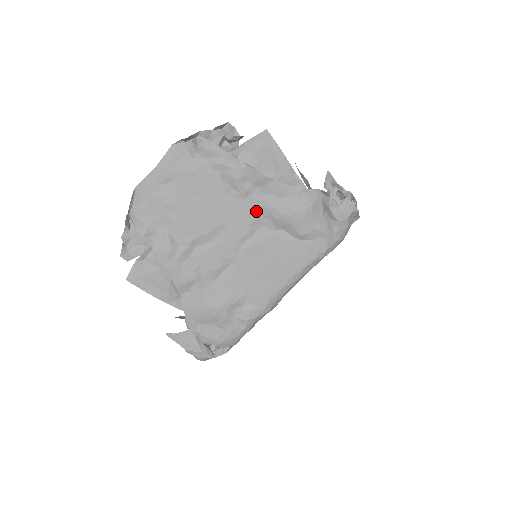
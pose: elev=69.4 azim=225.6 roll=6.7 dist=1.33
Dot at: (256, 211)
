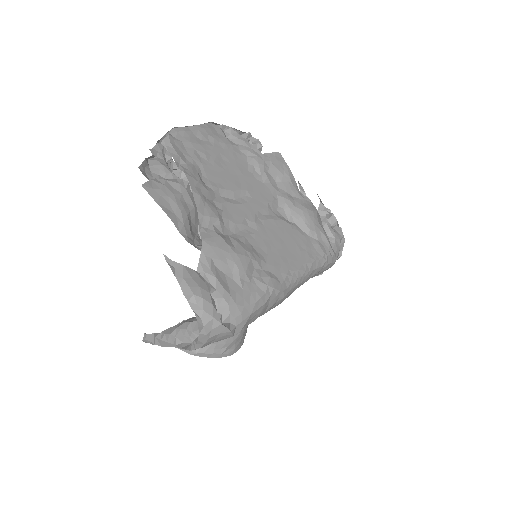
Dot at: (273, 197)
